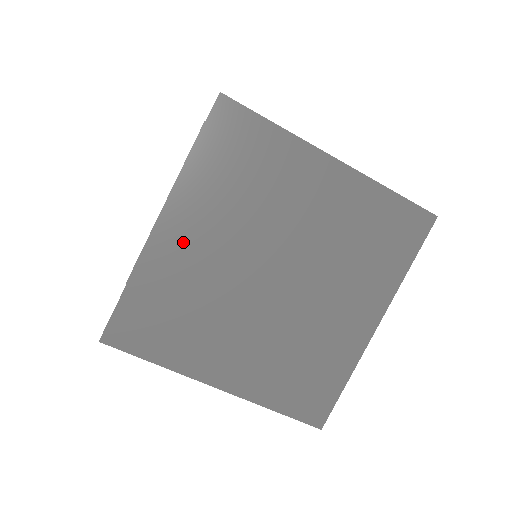
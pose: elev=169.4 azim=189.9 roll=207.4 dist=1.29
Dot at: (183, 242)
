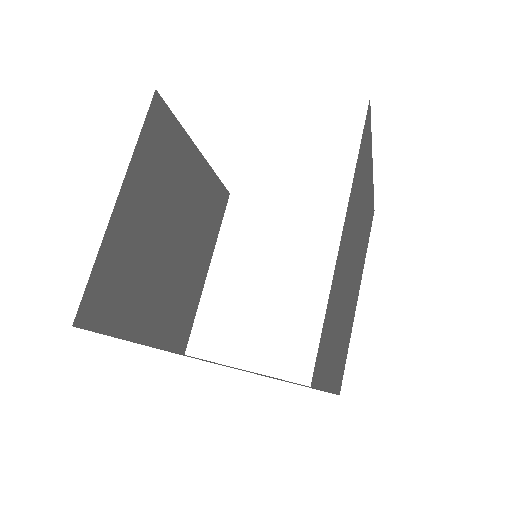
Dot at: (344, 250)
